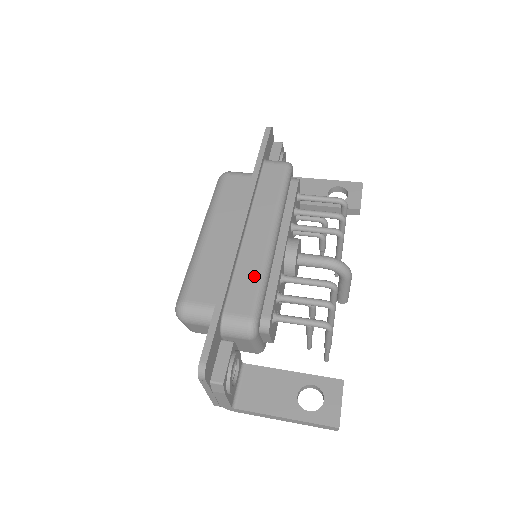
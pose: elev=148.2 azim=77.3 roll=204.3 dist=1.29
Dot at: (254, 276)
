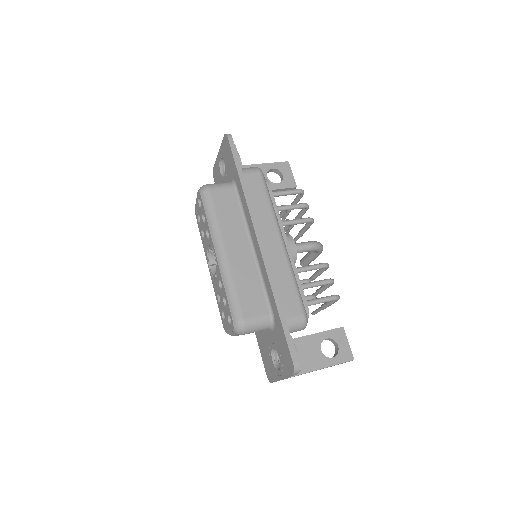
Dot at: (289, 281)
